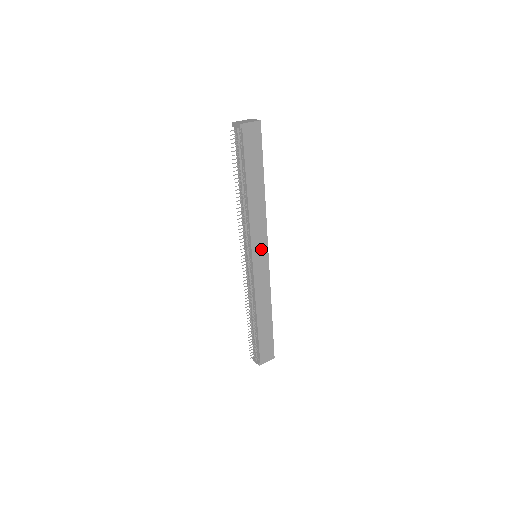
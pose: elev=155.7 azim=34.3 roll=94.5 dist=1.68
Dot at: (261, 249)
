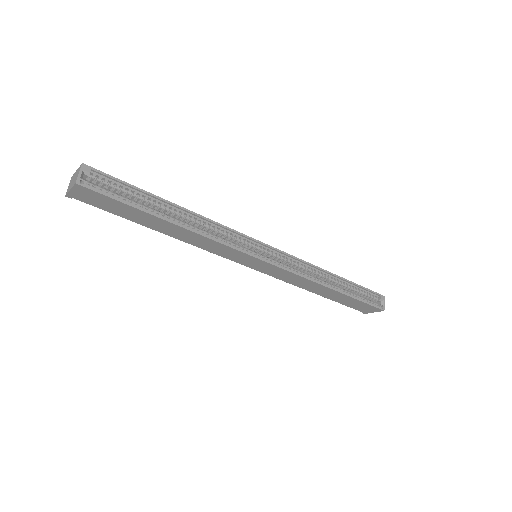
Dot at: (247, 259)
